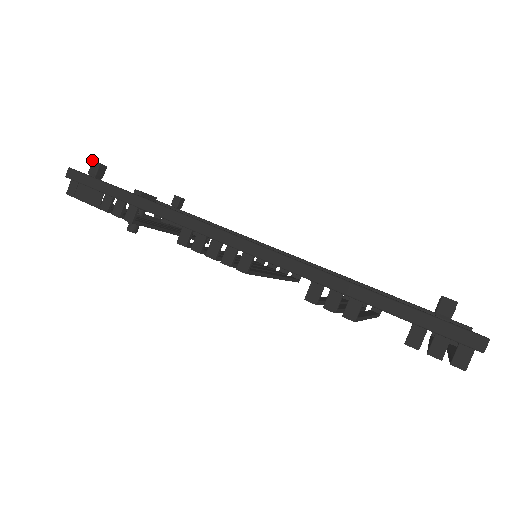
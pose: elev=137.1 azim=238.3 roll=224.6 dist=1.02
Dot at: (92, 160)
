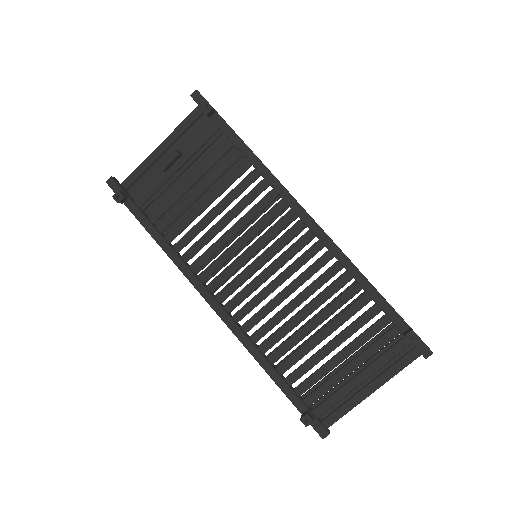
Dot at: occluded
